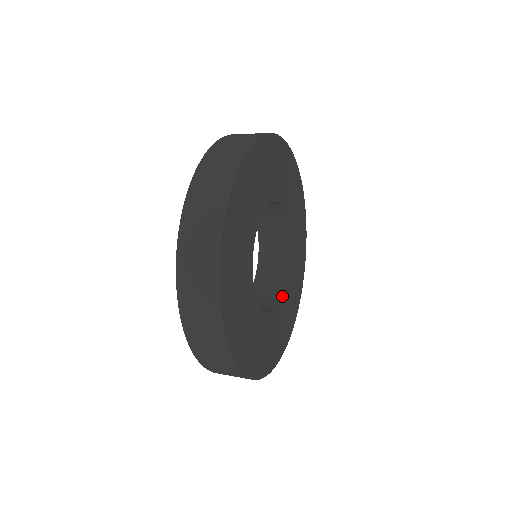
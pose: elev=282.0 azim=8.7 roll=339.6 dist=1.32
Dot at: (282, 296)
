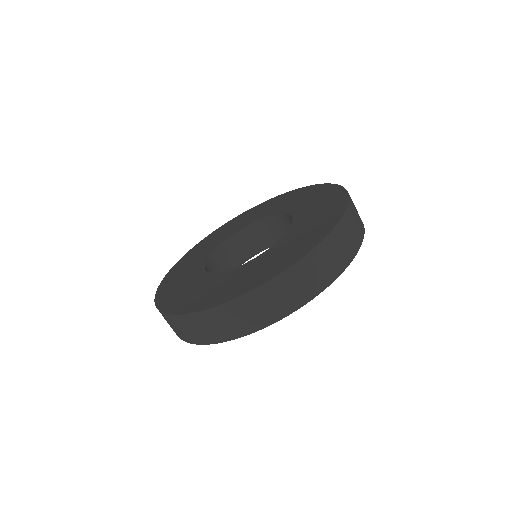
Dot at: occluded
